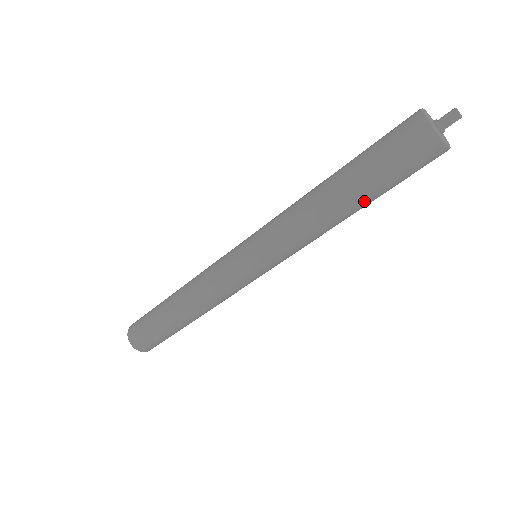
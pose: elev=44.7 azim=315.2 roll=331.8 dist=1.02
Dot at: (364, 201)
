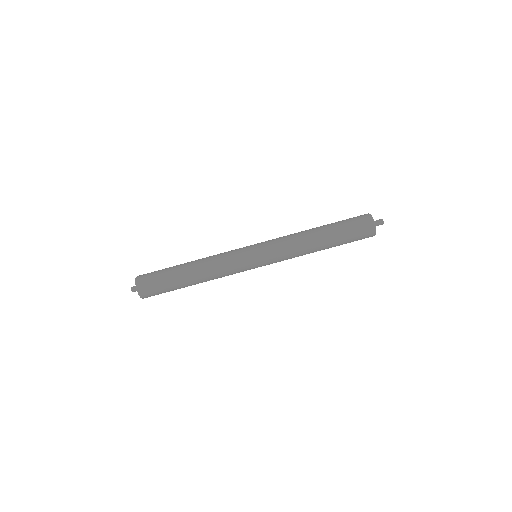
Dot at: (331, 242)
